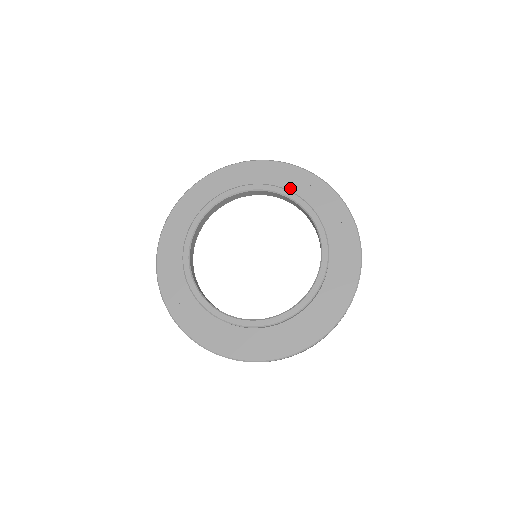
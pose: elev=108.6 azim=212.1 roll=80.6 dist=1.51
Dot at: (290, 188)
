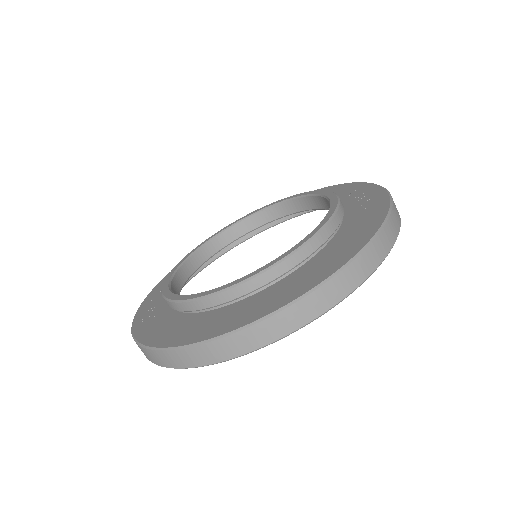
Dot at: occluded
